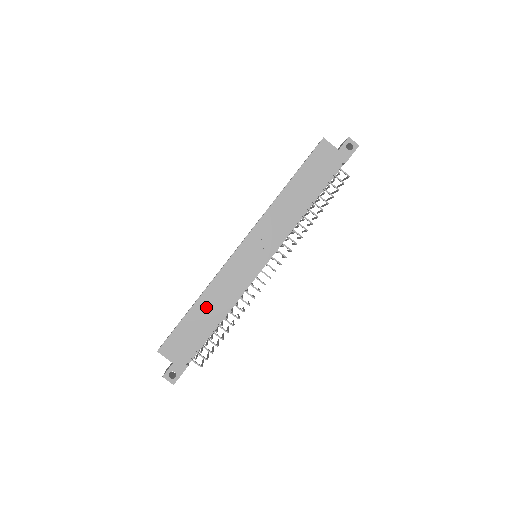
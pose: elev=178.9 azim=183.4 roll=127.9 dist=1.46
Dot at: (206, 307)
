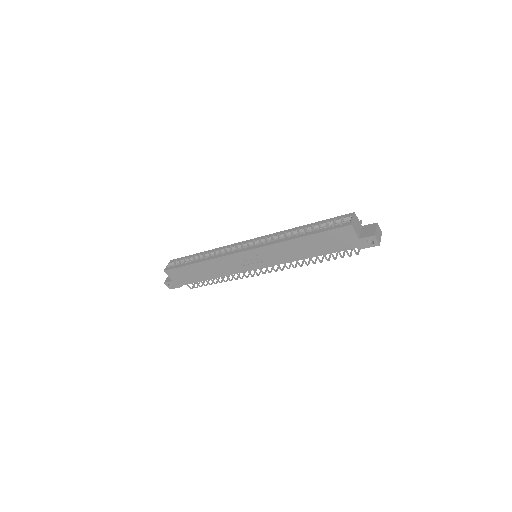
Dot at: (204, 268)
